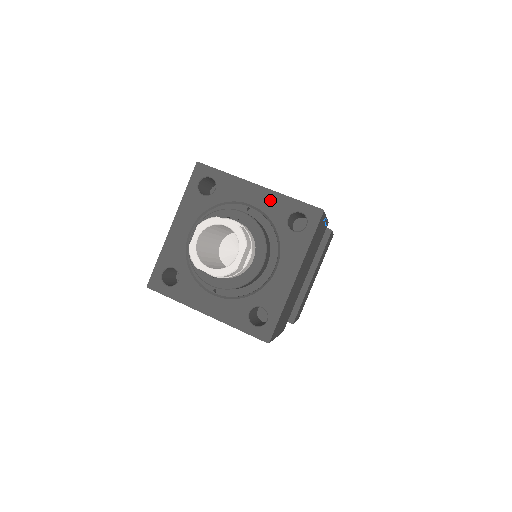
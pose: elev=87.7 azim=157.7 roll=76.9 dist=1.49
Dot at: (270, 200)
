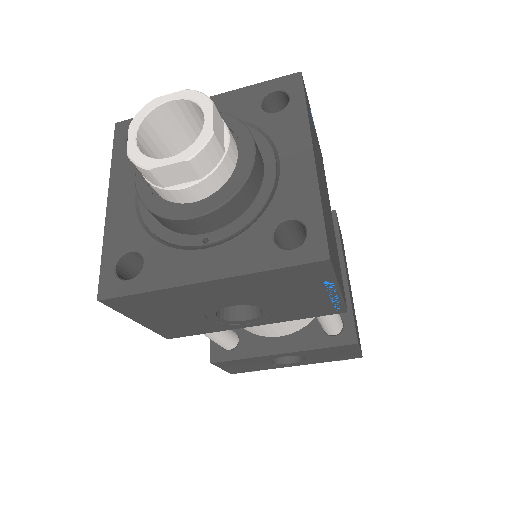
Dot at: (226, 103)
